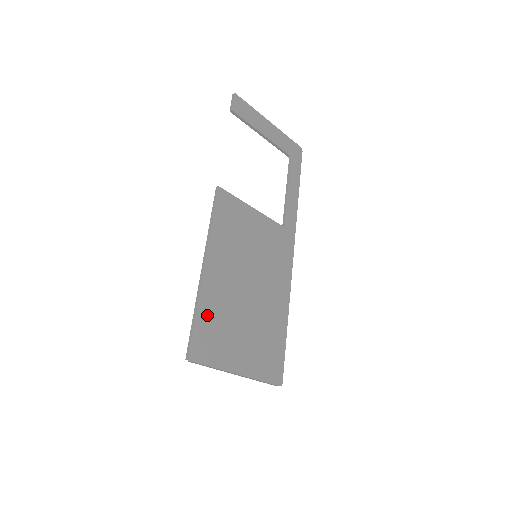
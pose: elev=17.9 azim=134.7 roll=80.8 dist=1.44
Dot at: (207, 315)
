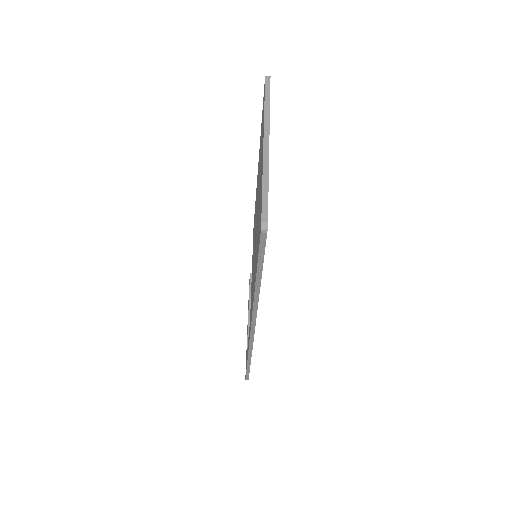
Dot at: occluded
